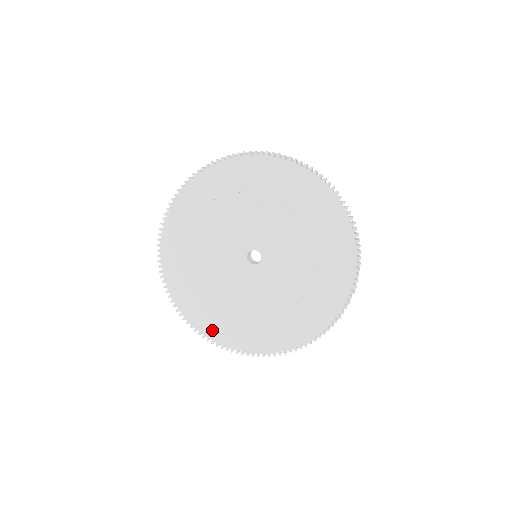
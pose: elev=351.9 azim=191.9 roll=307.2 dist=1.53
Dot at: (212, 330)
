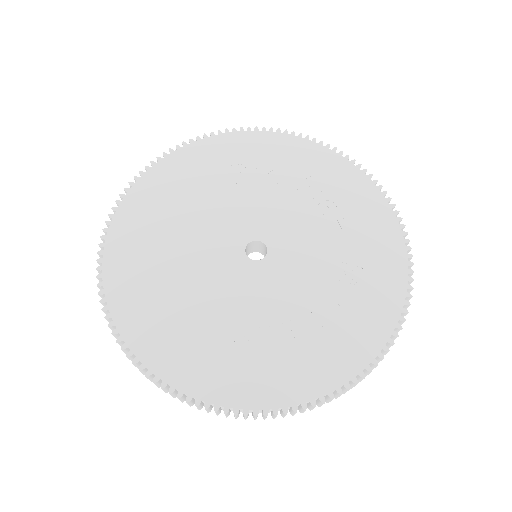
Dot at: (135, 327)
